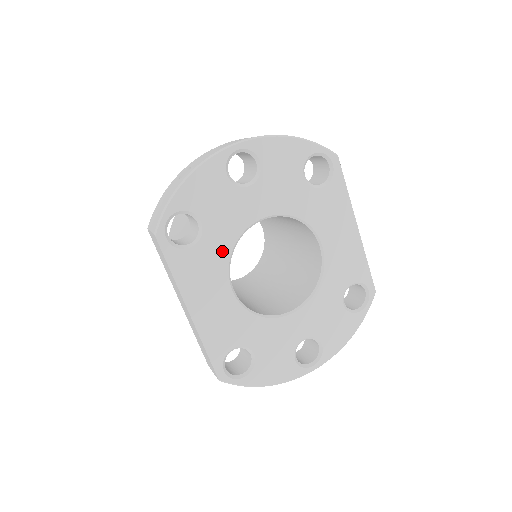
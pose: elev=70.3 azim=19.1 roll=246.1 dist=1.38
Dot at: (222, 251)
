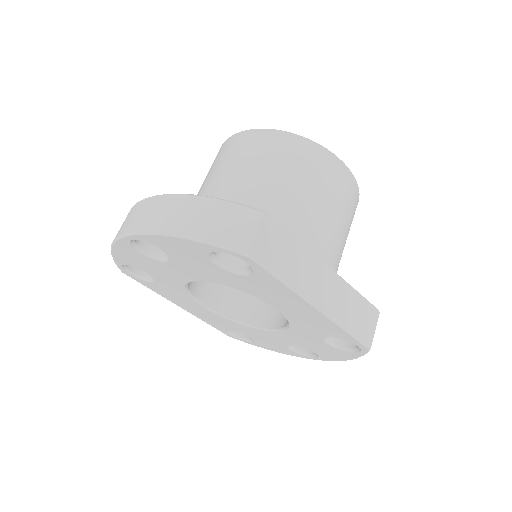
Dot at: (177, 289)
